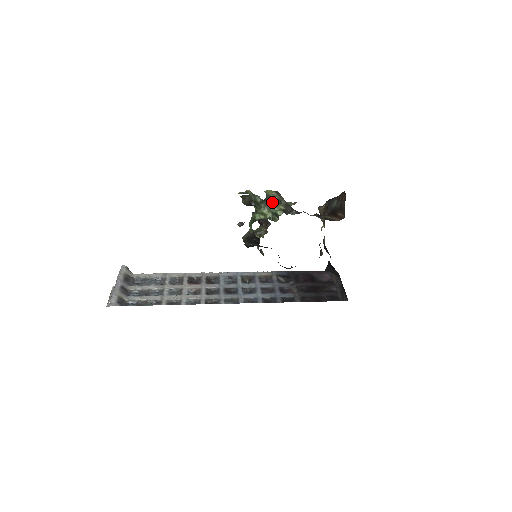
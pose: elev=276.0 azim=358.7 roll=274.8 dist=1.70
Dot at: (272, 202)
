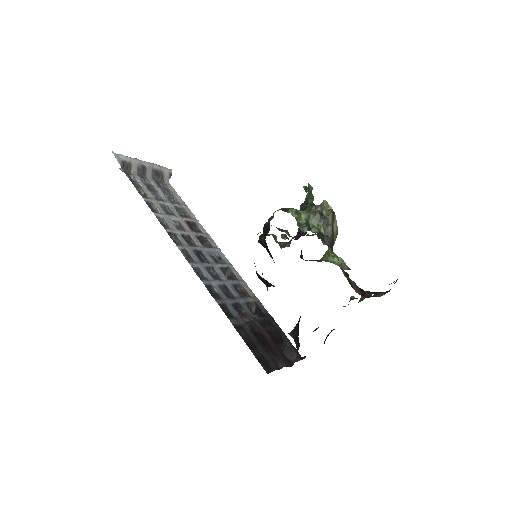
Dot at: (319, 215)
